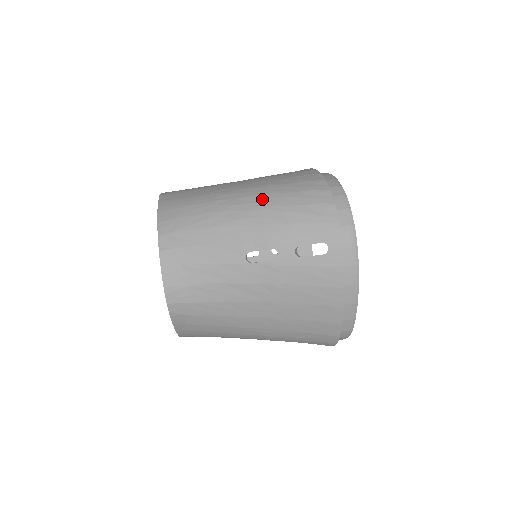
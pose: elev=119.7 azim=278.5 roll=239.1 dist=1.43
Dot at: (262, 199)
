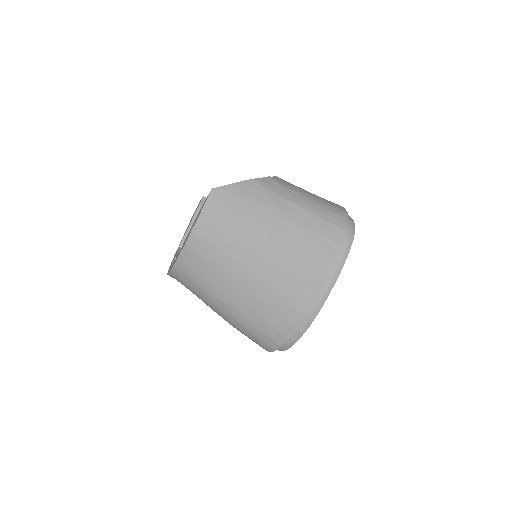
Dot at: (237, 324)
